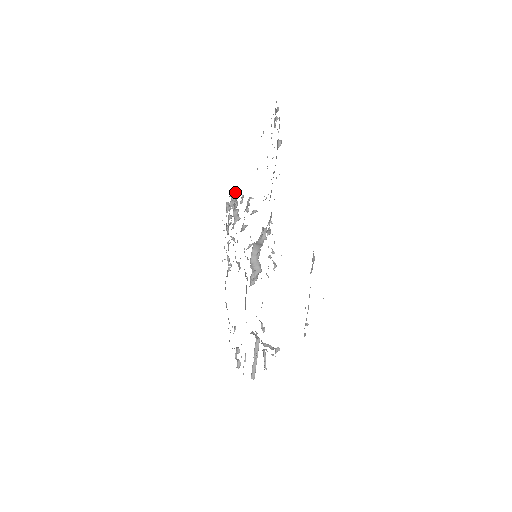
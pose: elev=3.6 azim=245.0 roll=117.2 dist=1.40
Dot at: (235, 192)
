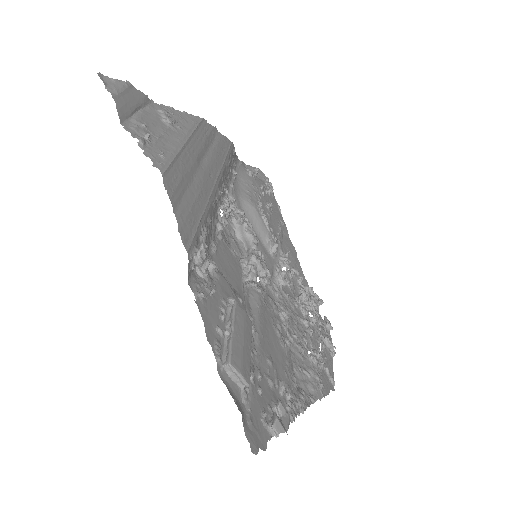
Dot at: (305, 287)
